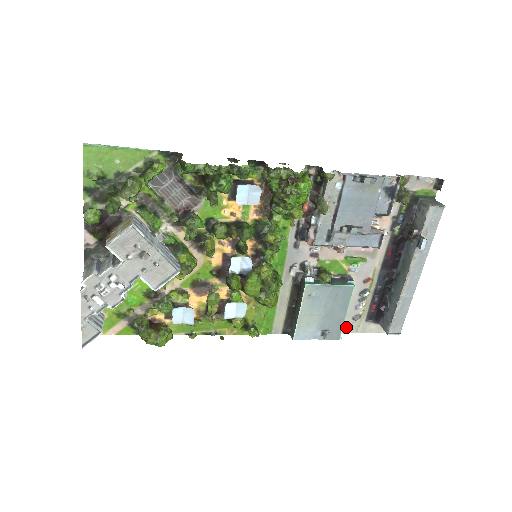
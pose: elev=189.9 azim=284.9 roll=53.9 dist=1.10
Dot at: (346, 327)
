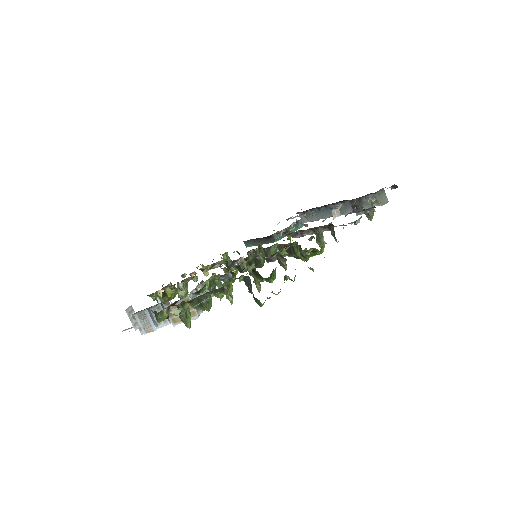
Dot at: occluded
